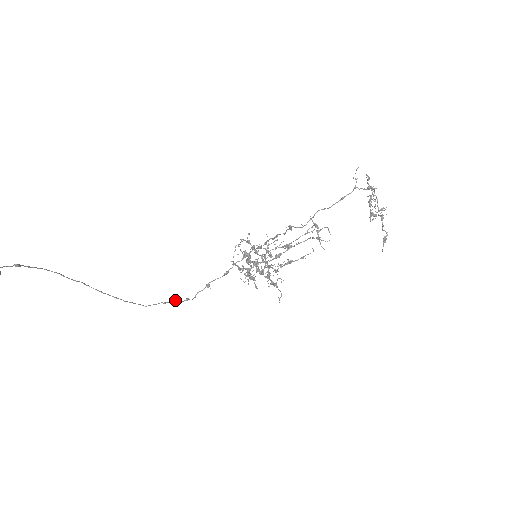
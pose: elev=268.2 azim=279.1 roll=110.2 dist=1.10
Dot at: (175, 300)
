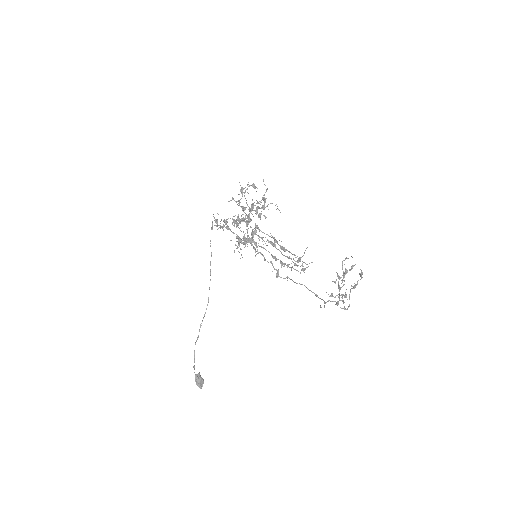
Dot at: (210, 243)
